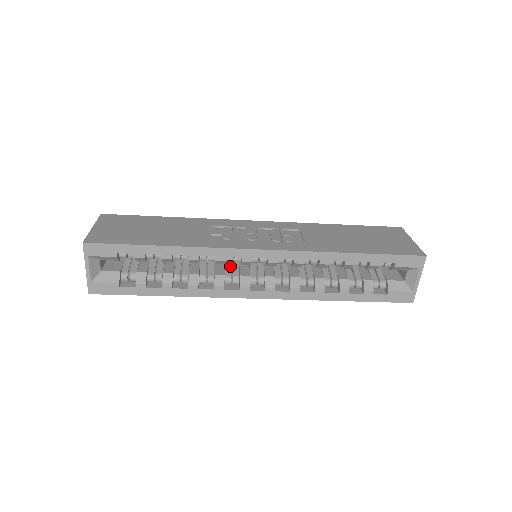
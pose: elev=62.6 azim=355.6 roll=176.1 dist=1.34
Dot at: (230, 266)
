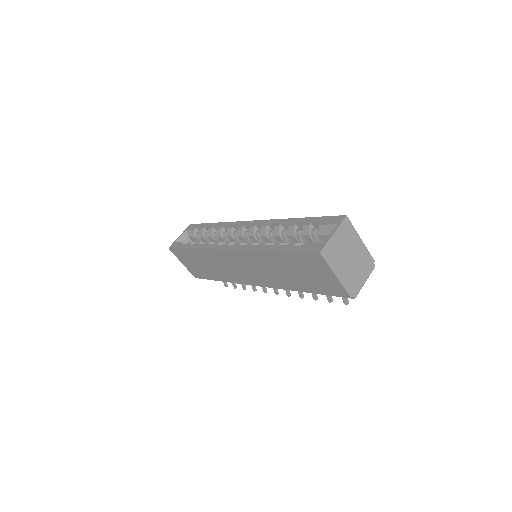
Dot at: occluded
